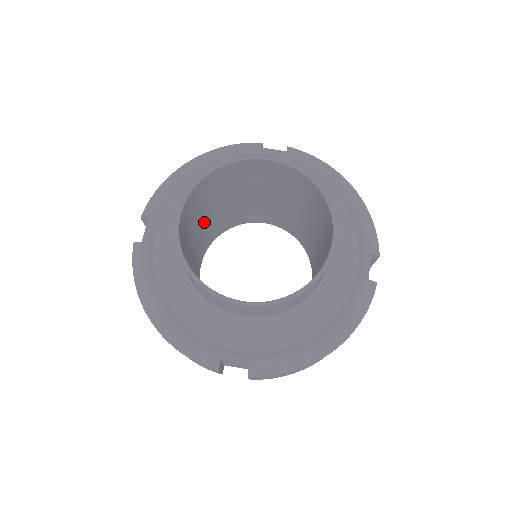
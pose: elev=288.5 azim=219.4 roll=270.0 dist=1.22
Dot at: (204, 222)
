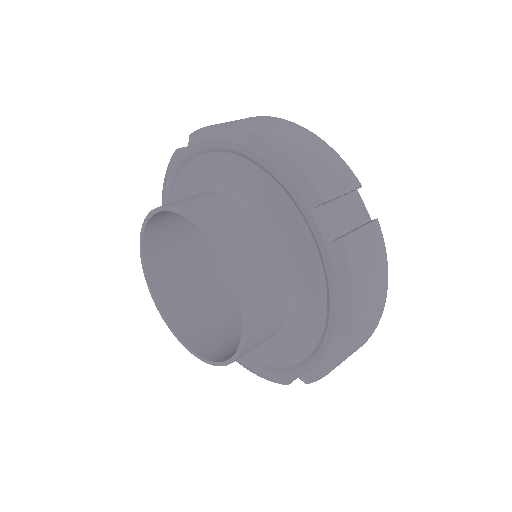
Dot at: (212, 247)
